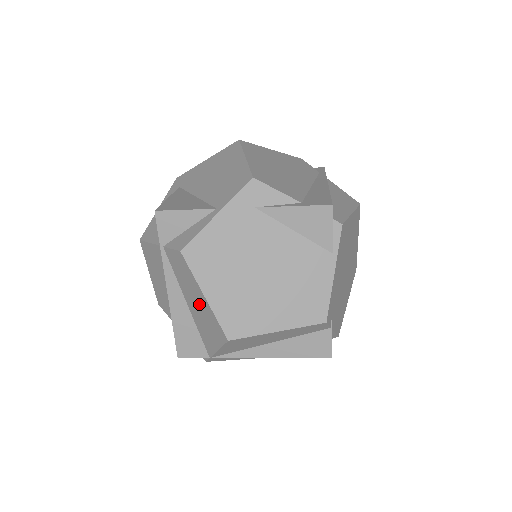
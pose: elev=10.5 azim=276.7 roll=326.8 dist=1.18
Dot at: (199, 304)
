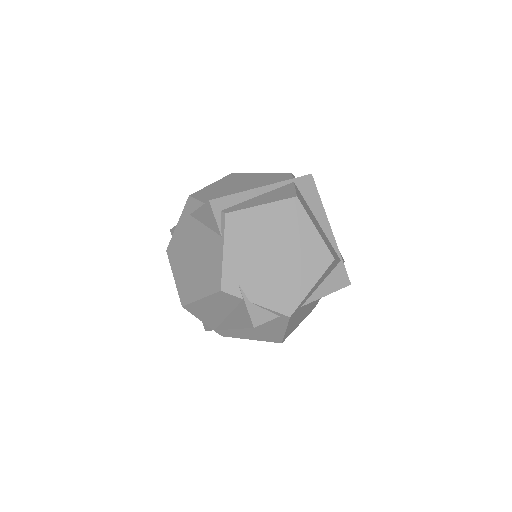
Dot at: occluded
